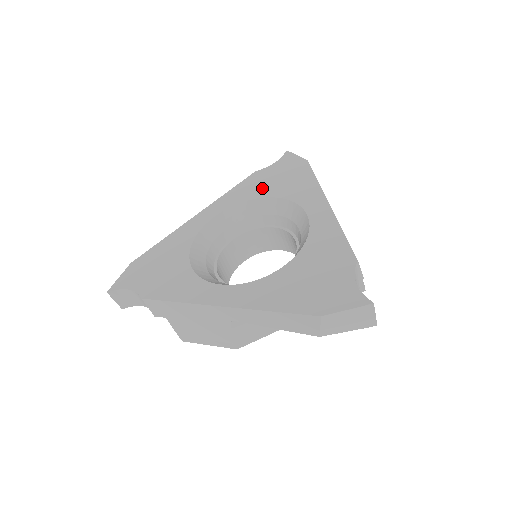
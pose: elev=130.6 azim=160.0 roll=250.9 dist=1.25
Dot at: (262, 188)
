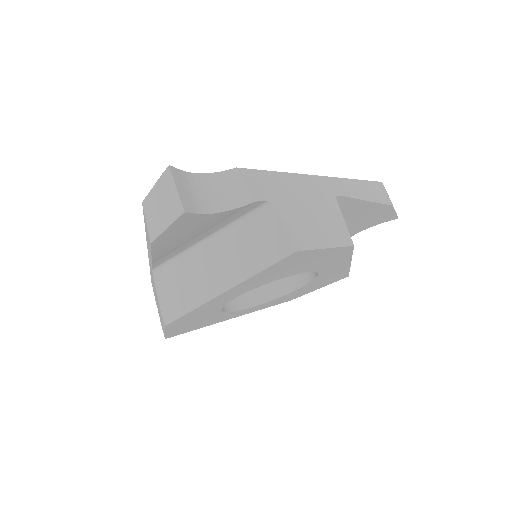
Dot at: occluded
